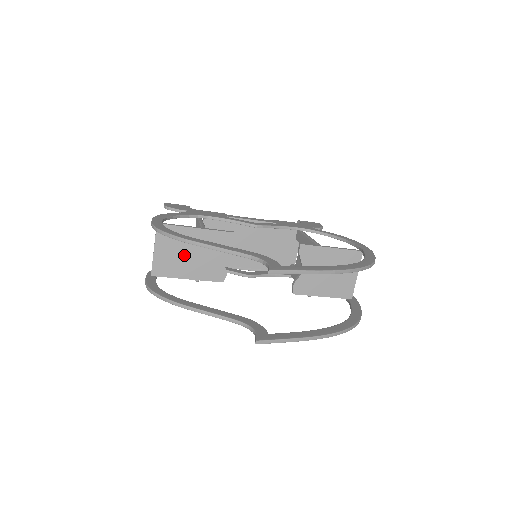
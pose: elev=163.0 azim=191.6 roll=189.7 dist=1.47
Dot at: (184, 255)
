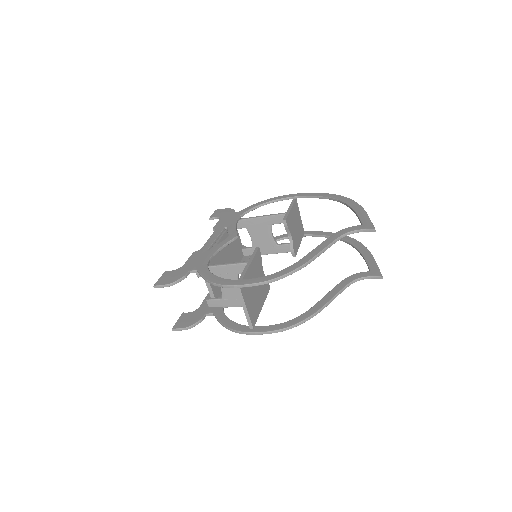
Dot at: (255, 292)
